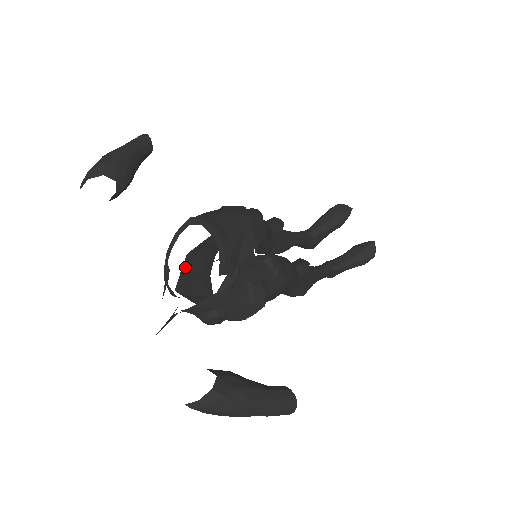
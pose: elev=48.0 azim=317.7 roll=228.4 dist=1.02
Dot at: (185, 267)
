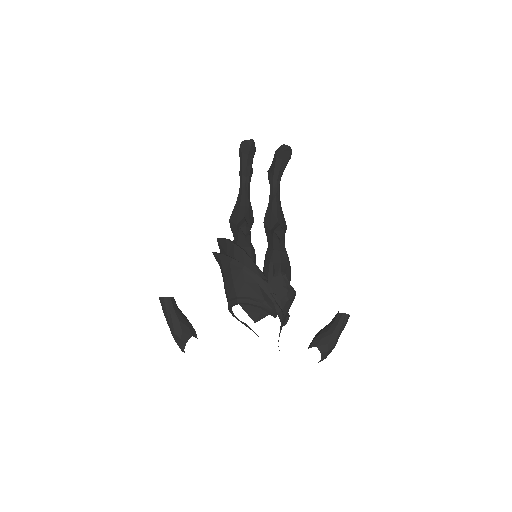
Dot at: (243, 307)
